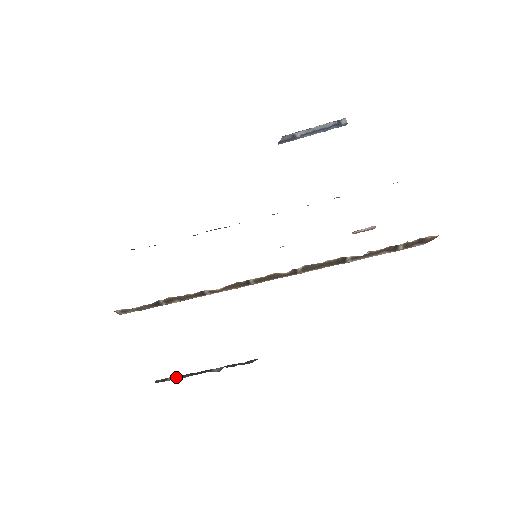
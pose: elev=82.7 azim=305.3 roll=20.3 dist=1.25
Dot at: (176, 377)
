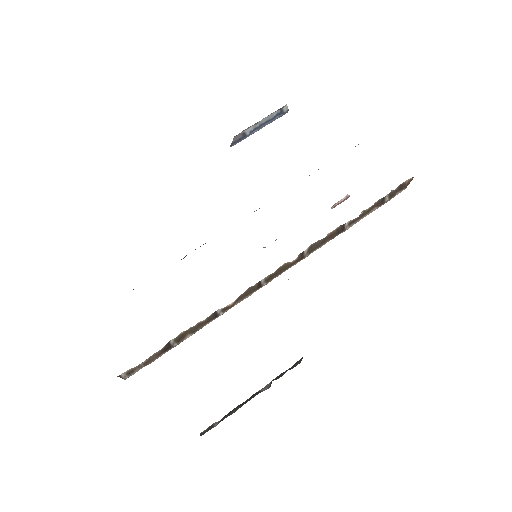
Dot at: (223, 418)
